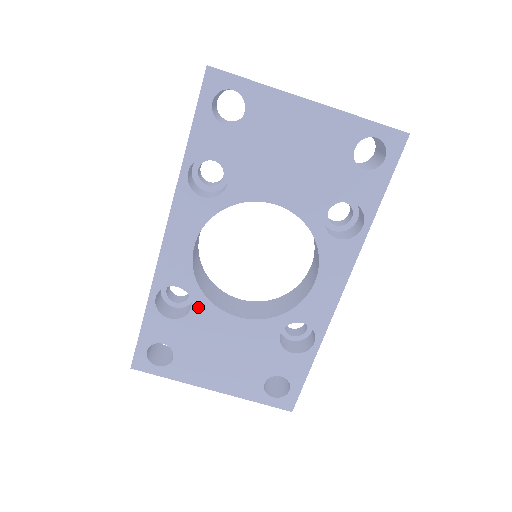
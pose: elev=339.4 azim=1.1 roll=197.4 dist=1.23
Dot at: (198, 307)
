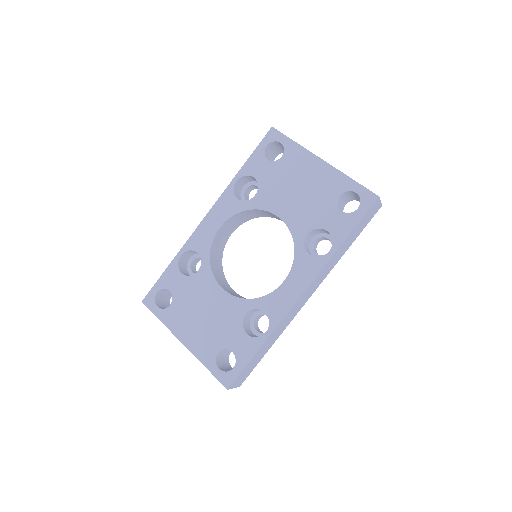
Dot at: (203, 272)
